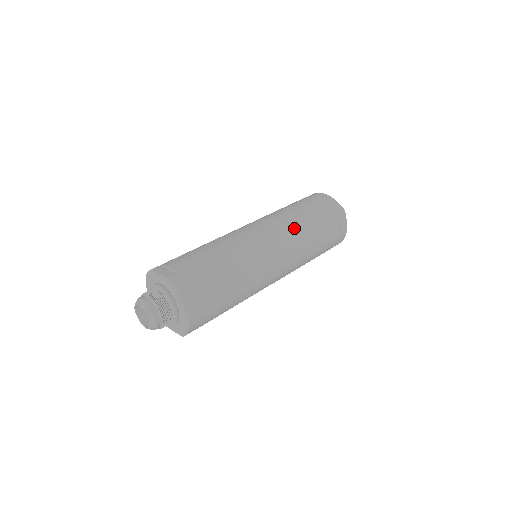
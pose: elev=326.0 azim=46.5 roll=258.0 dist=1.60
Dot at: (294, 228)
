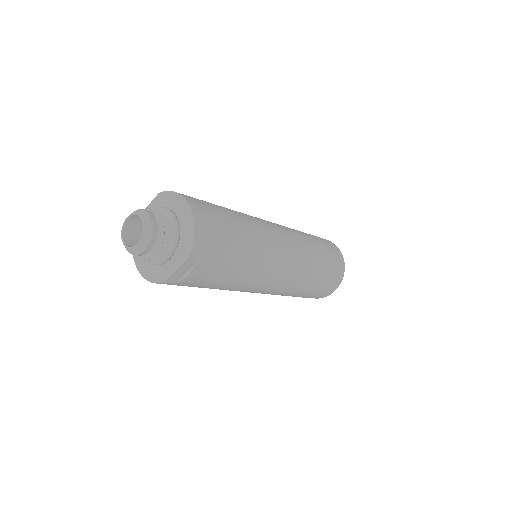
Dot at: occluded
